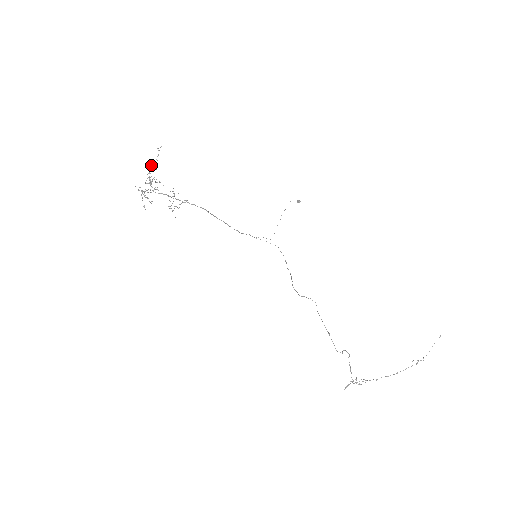
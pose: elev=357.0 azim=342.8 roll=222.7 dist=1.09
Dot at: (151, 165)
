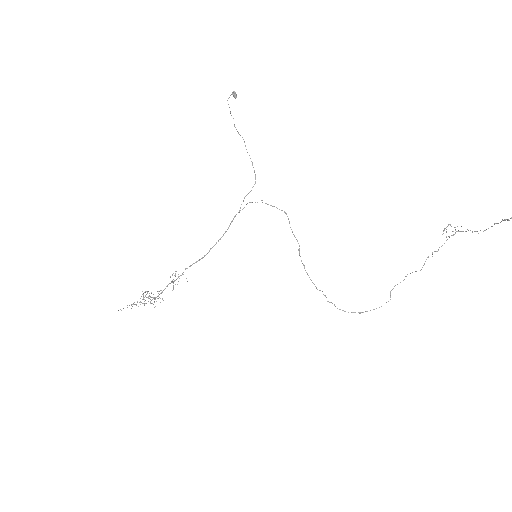
Dot at: occluded
